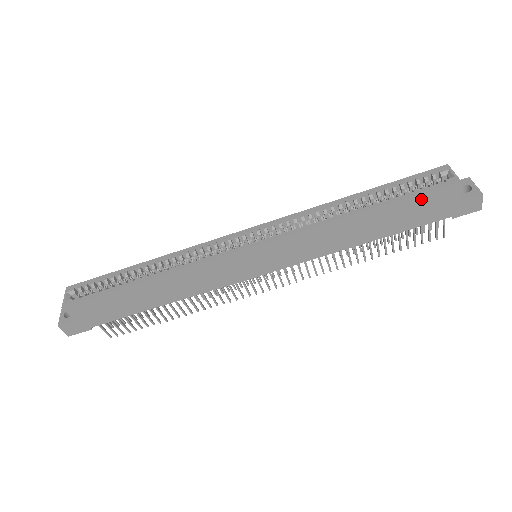
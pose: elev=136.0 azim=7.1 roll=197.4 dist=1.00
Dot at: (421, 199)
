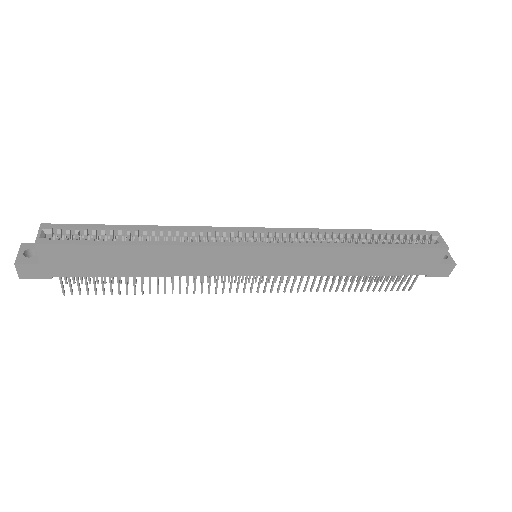
Dot at: (415, 252)
